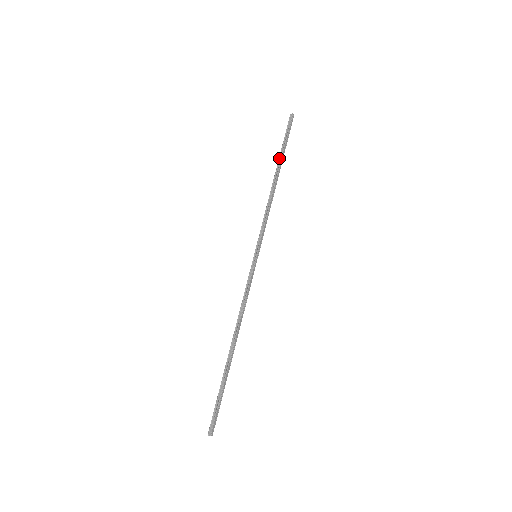
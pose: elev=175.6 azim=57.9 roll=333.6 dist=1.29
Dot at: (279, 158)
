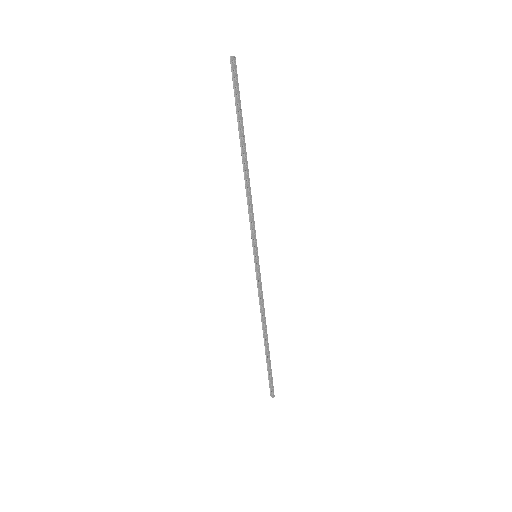
Dot at: (239, 133)
